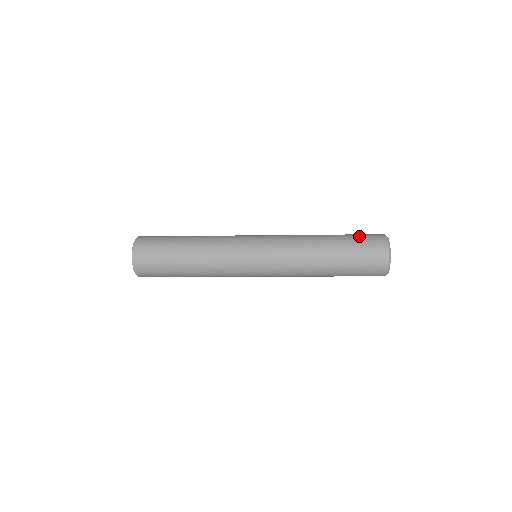
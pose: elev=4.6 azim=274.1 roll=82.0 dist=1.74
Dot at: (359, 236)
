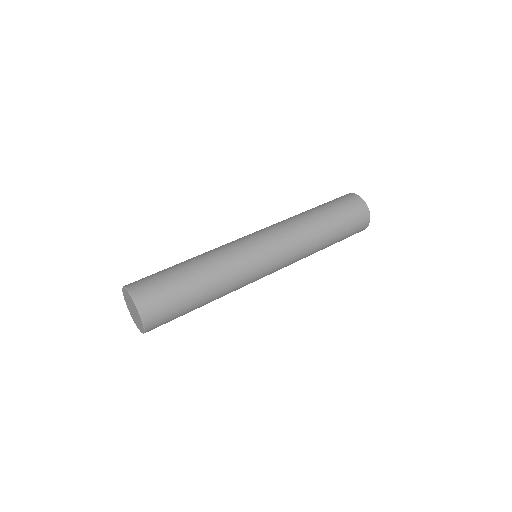
Dot at: (352, 230)
